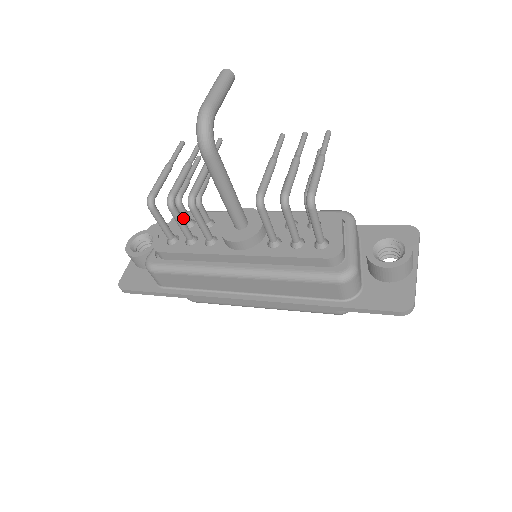
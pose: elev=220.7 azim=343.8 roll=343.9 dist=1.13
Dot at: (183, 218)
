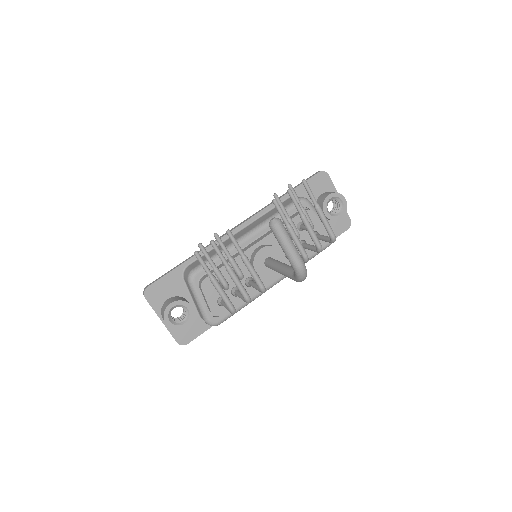
Dot at: occluded
